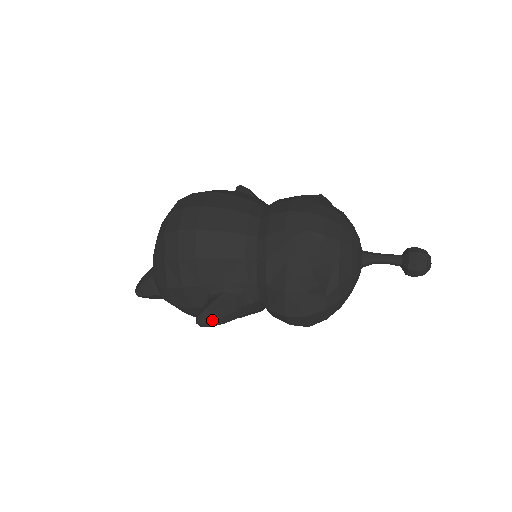
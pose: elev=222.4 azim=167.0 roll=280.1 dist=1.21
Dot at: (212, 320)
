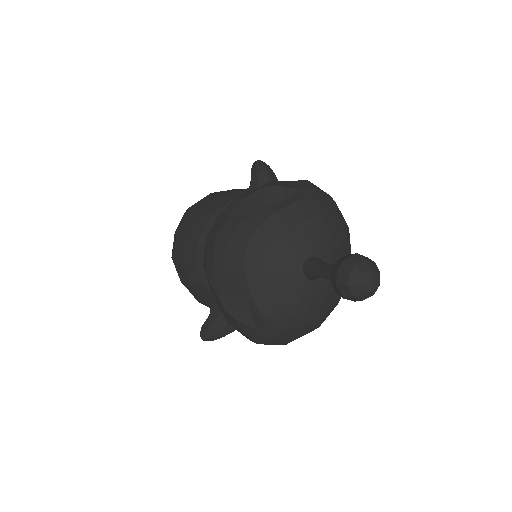
Dot at: (207, 337)
